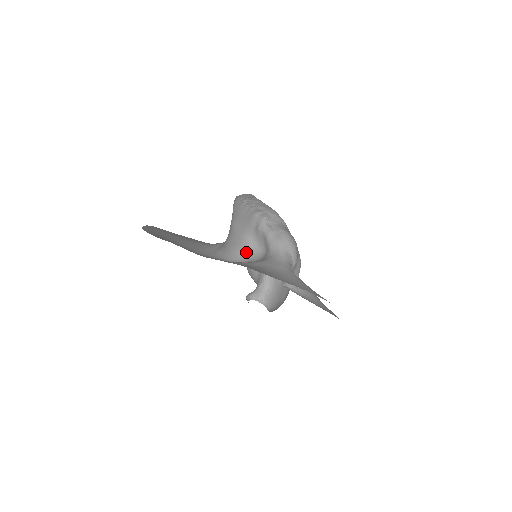
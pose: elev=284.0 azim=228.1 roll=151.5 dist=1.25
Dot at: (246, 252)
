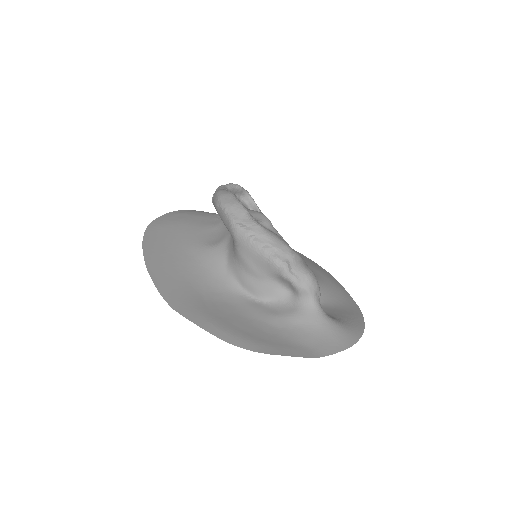
Dot at: (271, 291)
